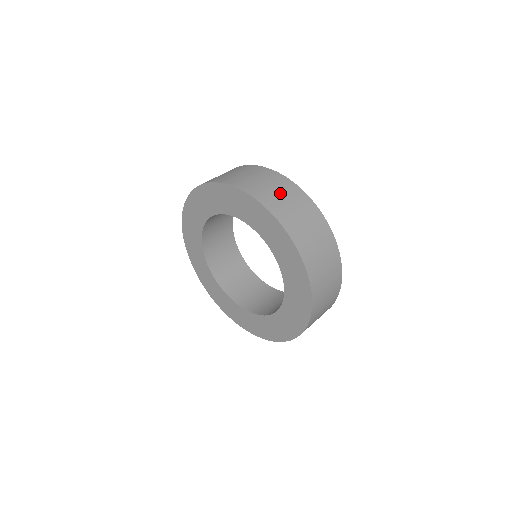
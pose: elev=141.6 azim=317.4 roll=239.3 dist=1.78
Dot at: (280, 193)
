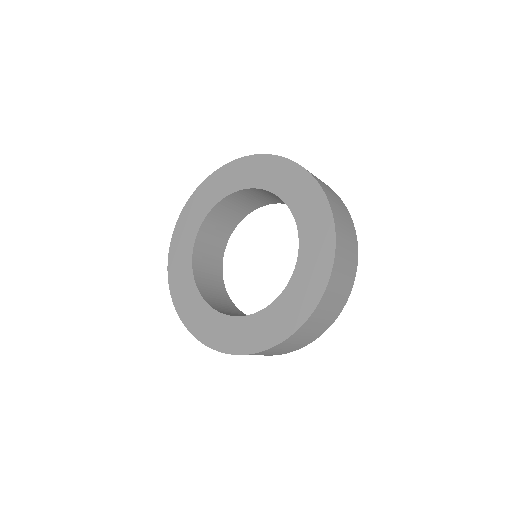
Dot at: (321, 181)
